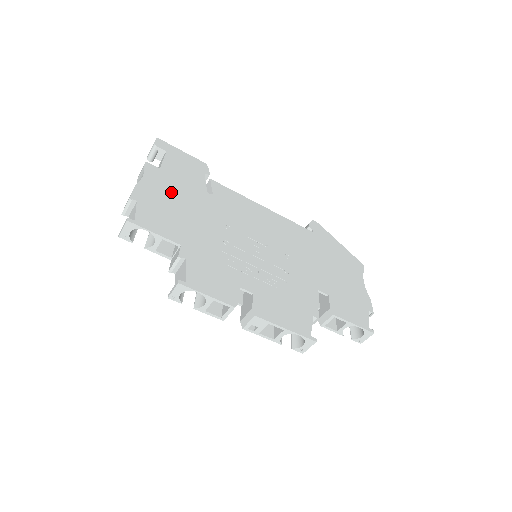
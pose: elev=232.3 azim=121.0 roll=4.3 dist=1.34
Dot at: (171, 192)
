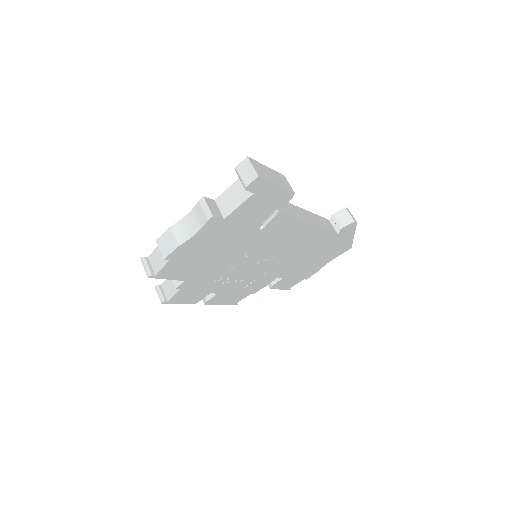
Dot at: (215, 241)
